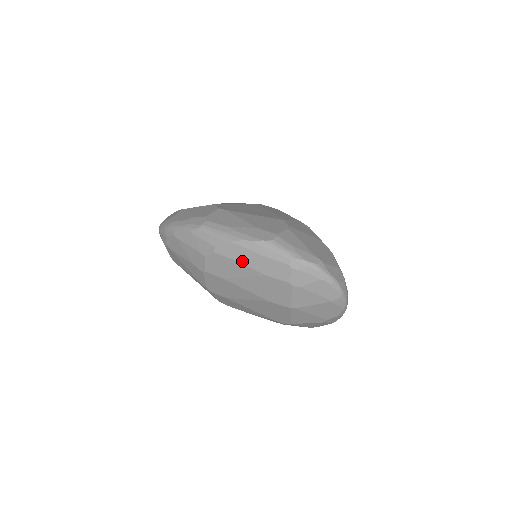
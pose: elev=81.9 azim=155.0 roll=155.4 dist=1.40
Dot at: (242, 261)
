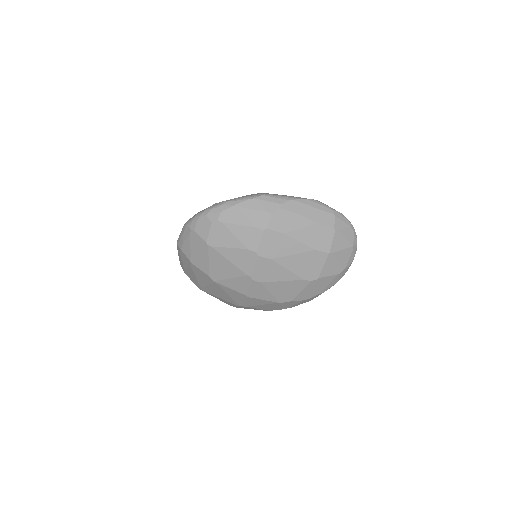
Dot at: (302, 213)
